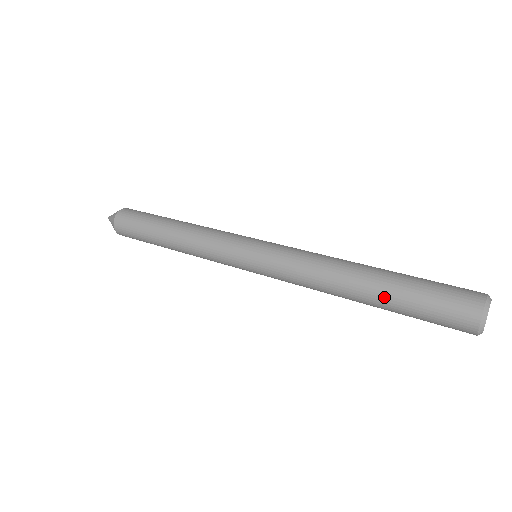
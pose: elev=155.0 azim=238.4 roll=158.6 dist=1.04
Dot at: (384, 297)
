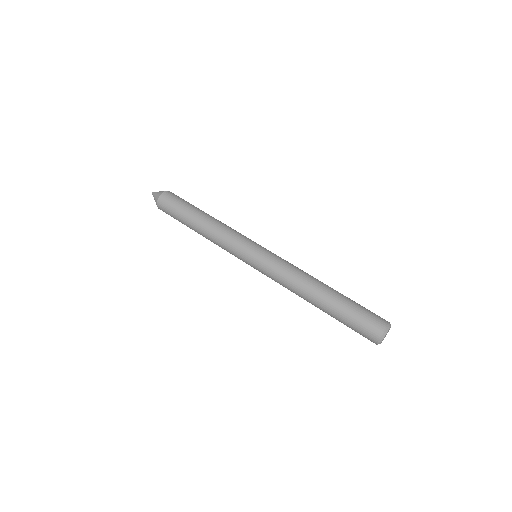
Dot at: occluded
